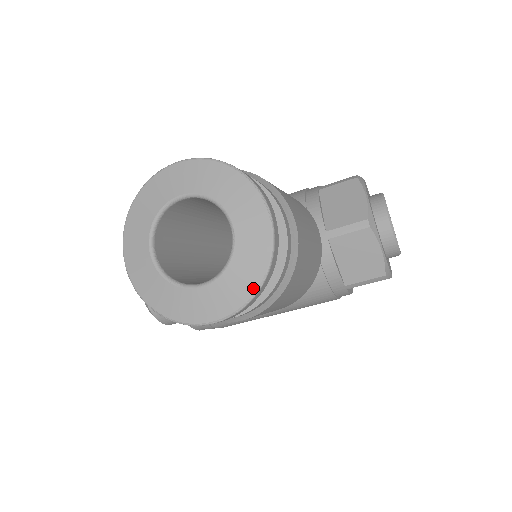
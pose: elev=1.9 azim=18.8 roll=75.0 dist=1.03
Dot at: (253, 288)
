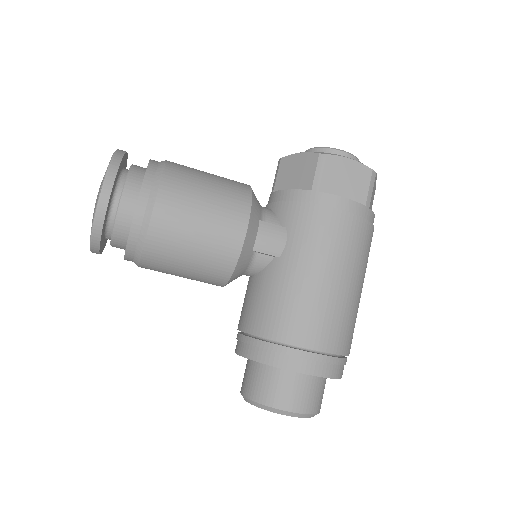
Dot at: (110, 161)
